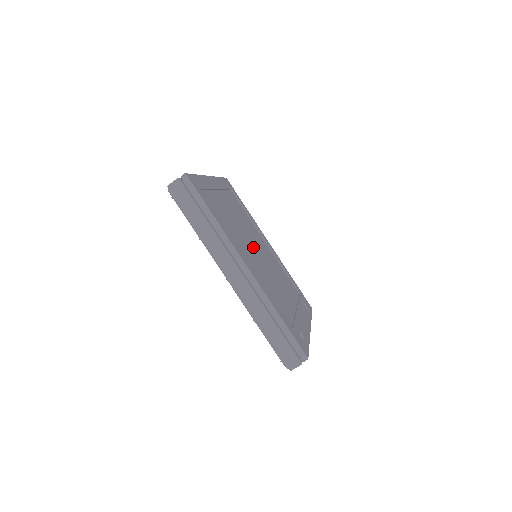
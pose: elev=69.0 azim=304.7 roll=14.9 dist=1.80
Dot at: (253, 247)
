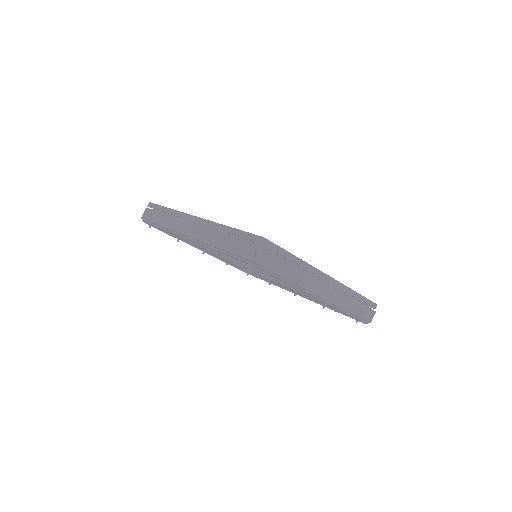
Dot at: occluded
